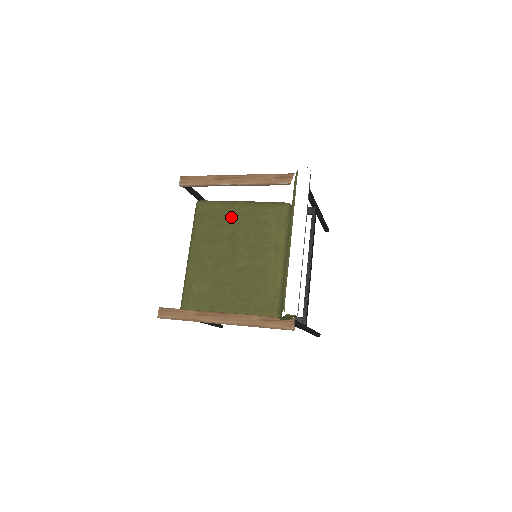
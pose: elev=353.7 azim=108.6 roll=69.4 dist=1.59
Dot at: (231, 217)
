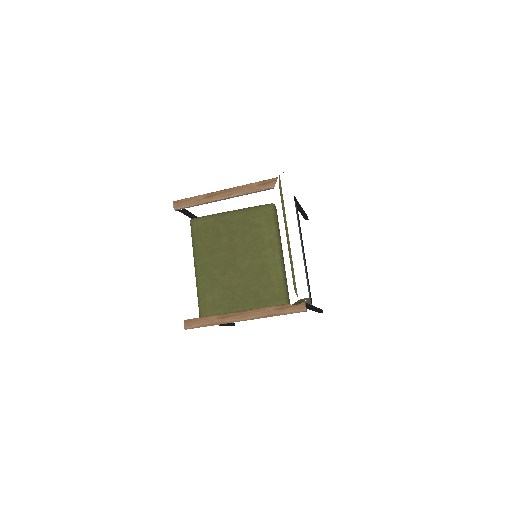
Dot at: (225, 227)
